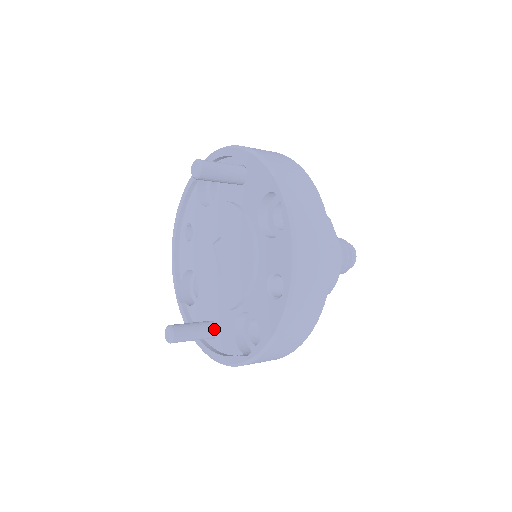
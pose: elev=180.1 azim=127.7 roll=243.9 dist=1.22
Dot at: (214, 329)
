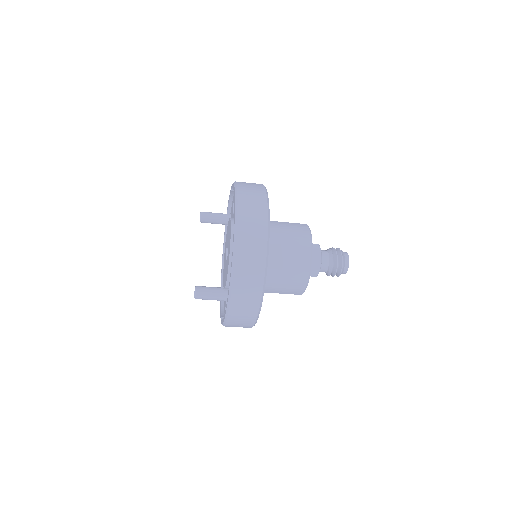
Dot at: occluded
